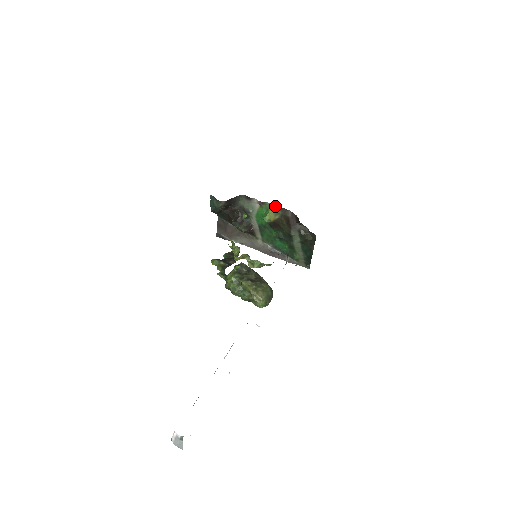
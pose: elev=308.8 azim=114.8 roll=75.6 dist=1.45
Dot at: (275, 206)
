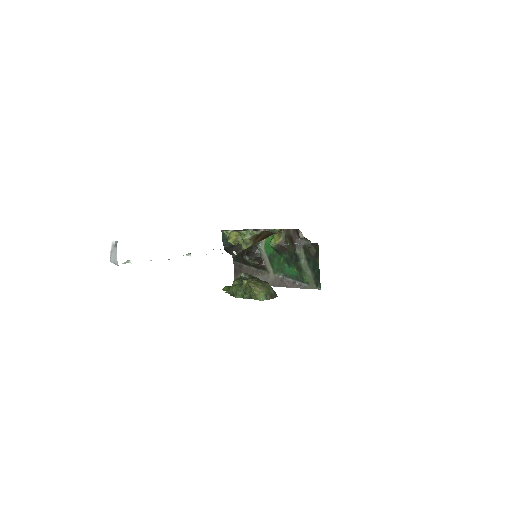
Dot at: (278, 229)
